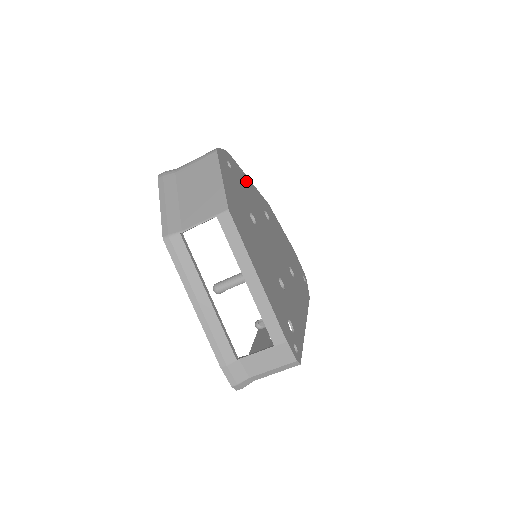
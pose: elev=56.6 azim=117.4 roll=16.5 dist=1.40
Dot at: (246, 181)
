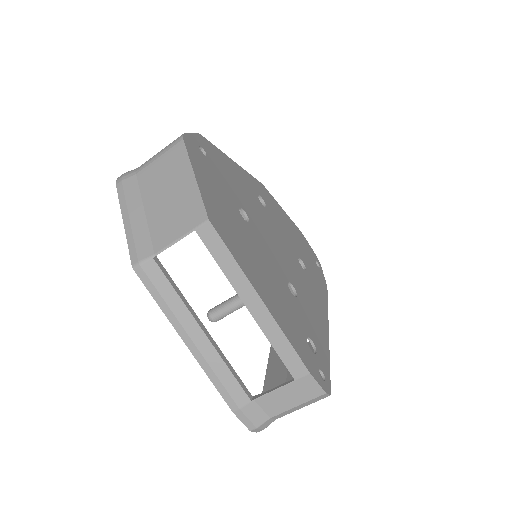
Dot at: (229, 165)
